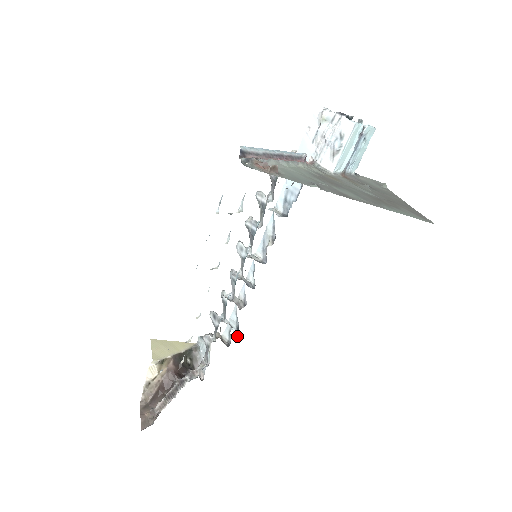
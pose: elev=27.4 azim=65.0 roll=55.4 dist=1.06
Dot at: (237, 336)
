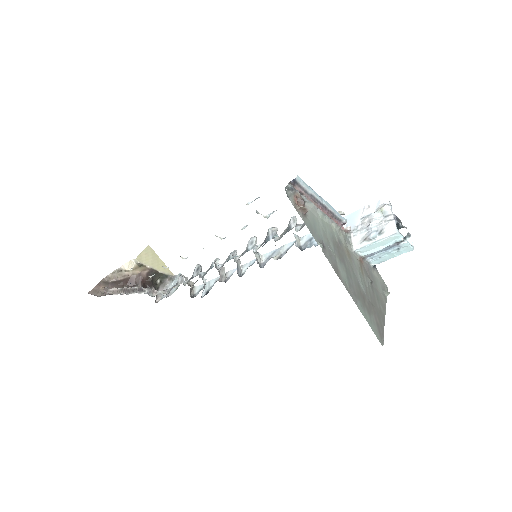
Dot at: (203, 296)
